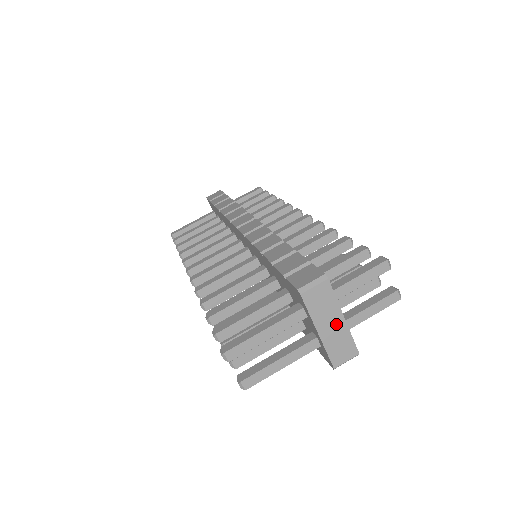
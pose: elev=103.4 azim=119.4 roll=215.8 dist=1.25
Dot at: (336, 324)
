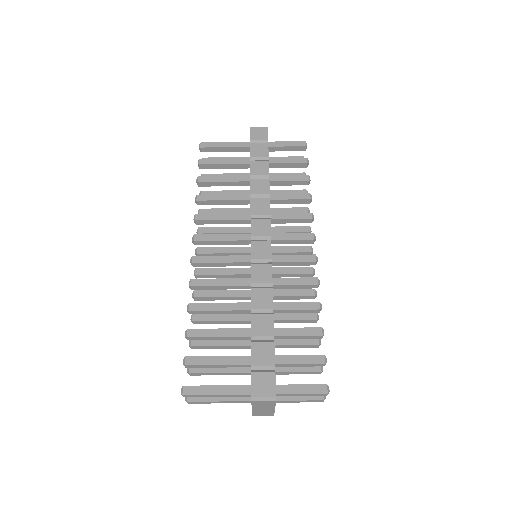
Dot at: (267, 409)
